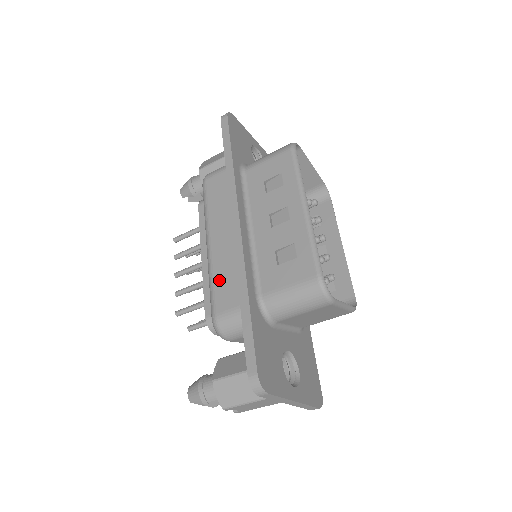
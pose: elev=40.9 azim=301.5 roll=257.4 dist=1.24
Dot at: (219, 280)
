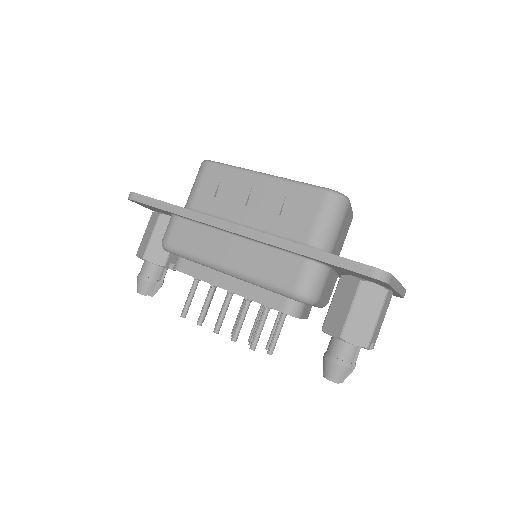
Dot at: (266, 271)
